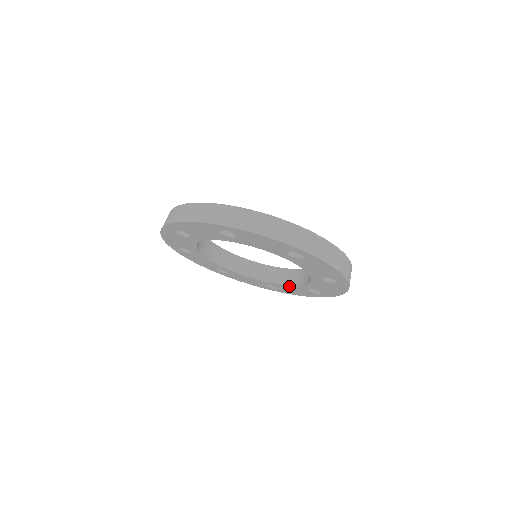
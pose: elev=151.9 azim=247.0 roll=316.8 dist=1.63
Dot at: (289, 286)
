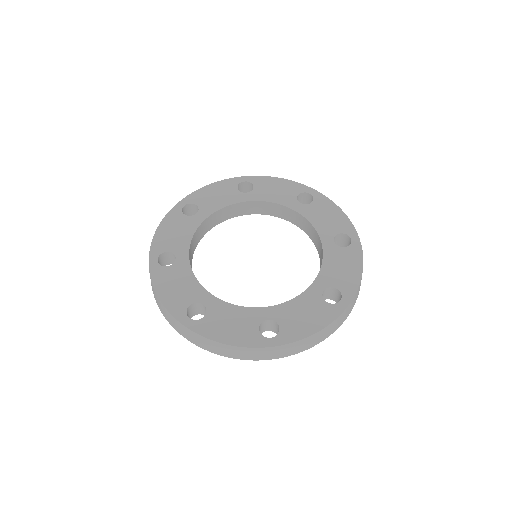
Dot at: occluded
